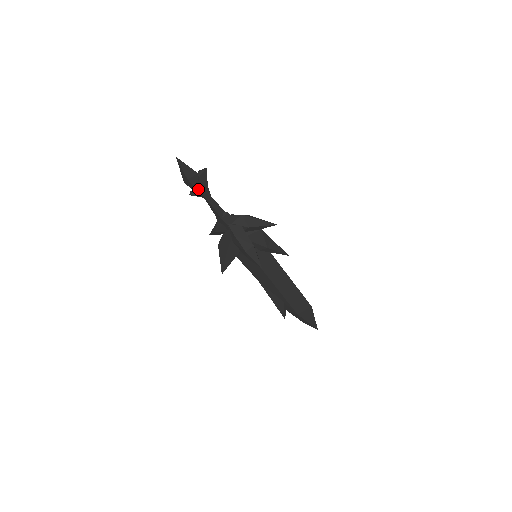
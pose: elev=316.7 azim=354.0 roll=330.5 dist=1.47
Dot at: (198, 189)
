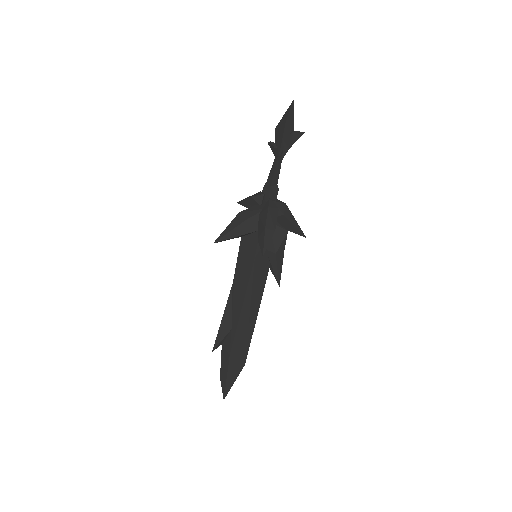
Dot at: (282, 141)
